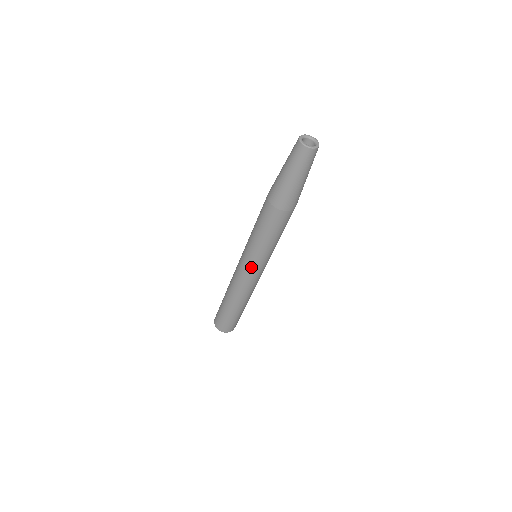
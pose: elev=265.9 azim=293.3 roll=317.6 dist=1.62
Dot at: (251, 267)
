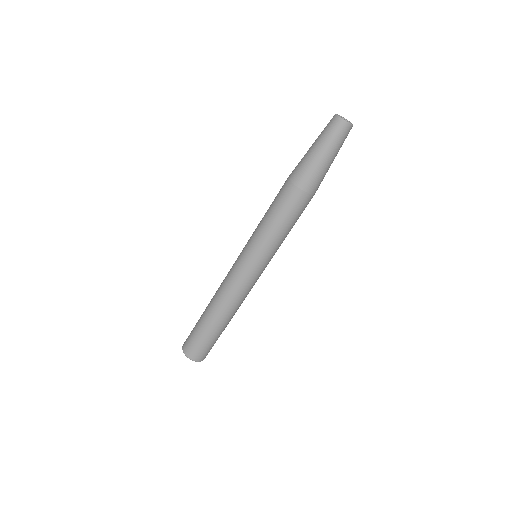
Dot at: (251, 264)
